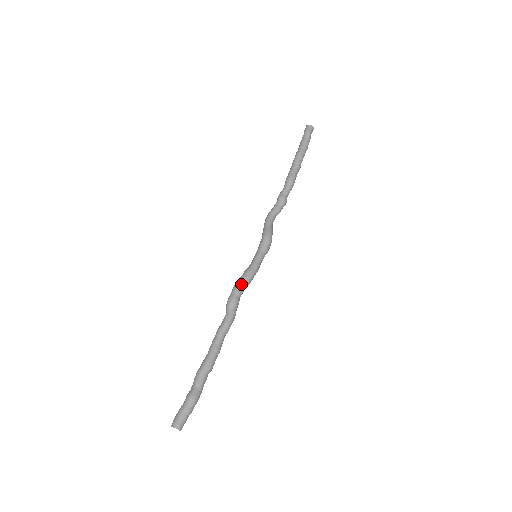
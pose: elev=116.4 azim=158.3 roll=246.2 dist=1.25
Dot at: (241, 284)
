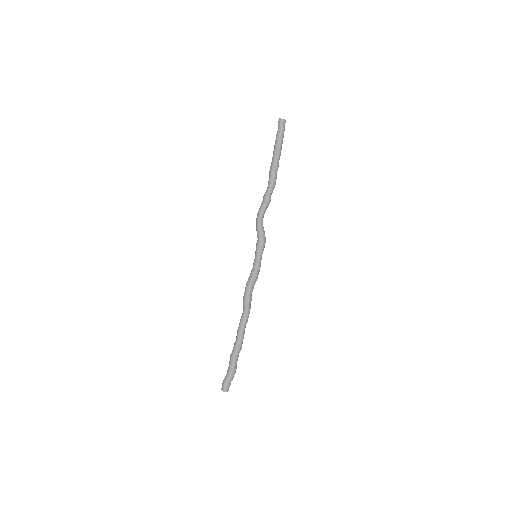
Dot at: (253, 285)
